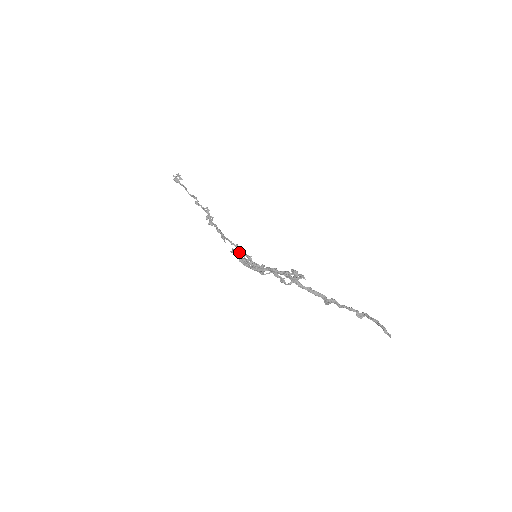
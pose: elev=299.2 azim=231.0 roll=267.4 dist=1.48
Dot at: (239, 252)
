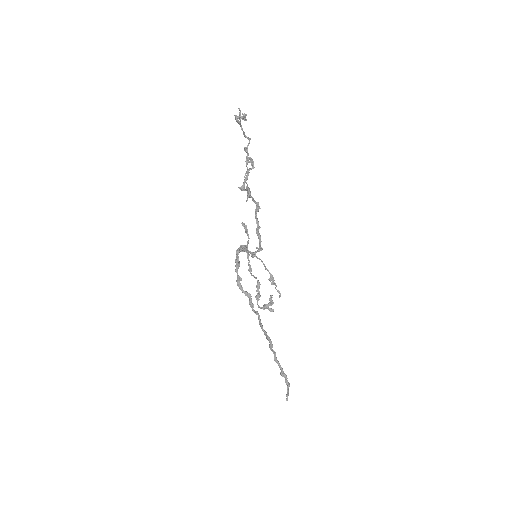
Dot at: (247, 234)
